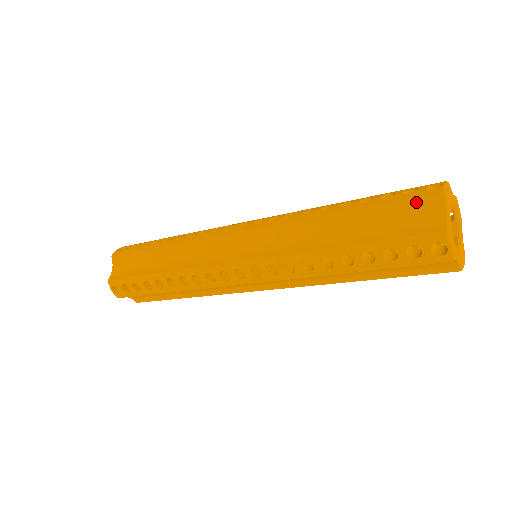
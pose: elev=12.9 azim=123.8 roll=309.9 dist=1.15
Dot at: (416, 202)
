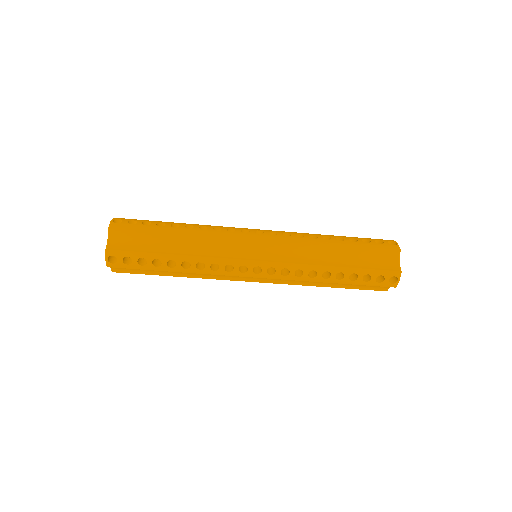
Dot at: (385, 250)
